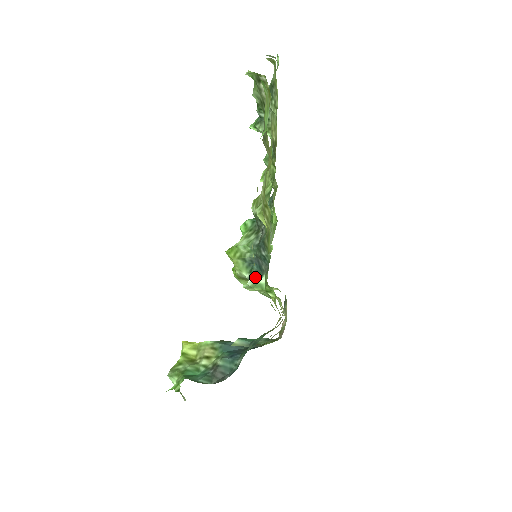
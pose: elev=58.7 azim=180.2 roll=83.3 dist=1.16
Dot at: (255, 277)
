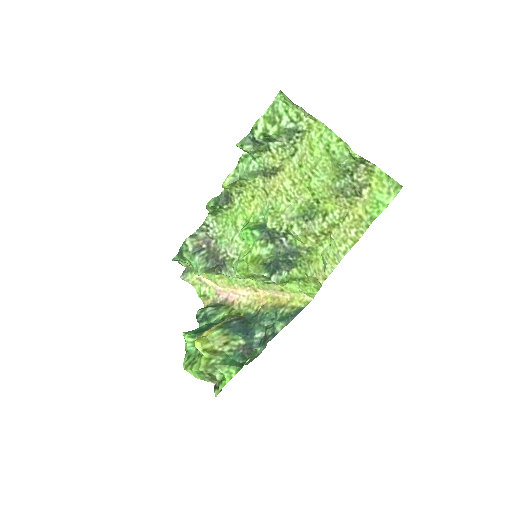
Dot at: (274, 275)
